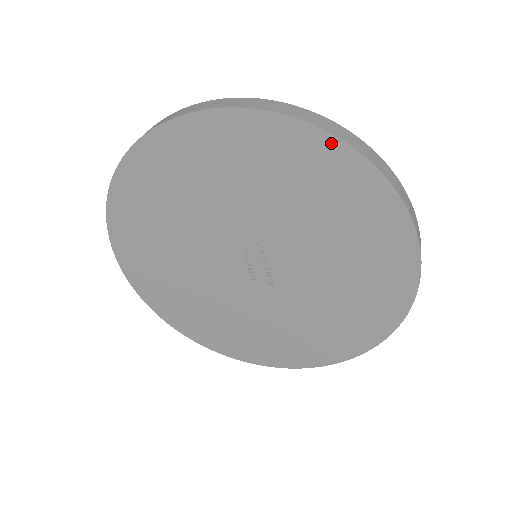
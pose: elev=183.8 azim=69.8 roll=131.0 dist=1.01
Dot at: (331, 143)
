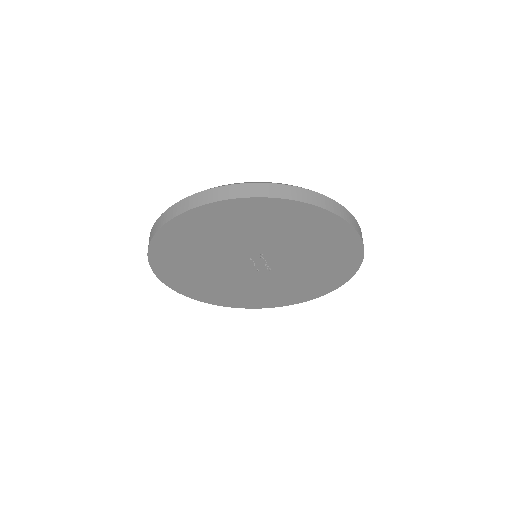
Dot at: (302, 206)
